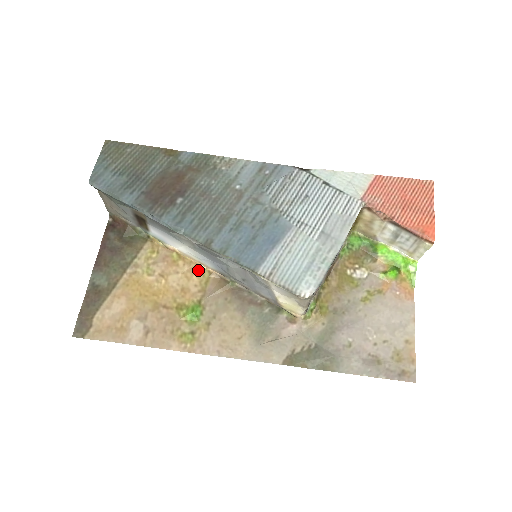
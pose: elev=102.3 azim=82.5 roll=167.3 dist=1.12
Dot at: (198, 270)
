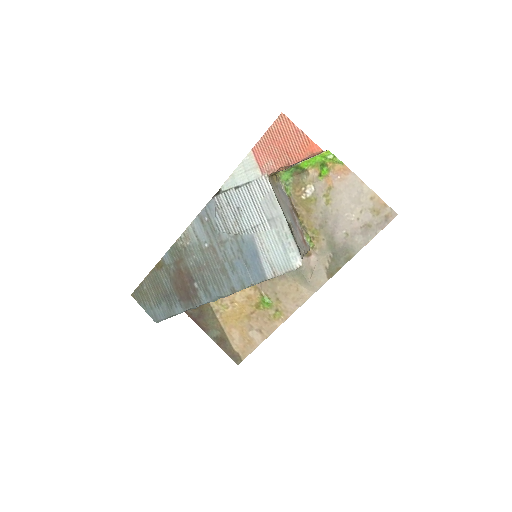
Dot at: occluded
